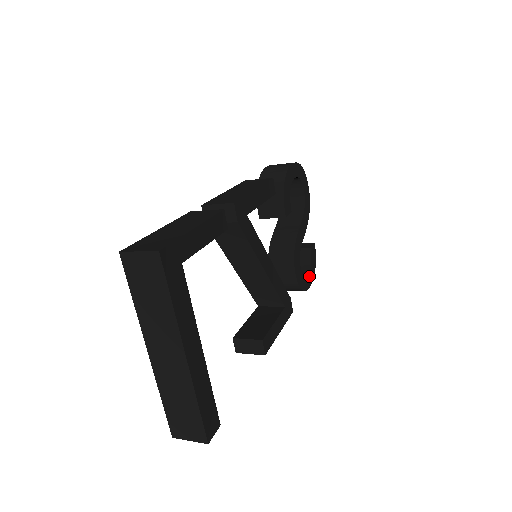
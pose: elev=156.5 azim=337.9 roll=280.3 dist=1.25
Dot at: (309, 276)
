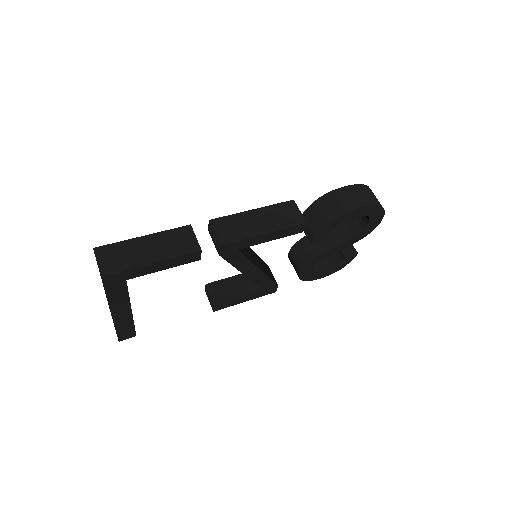
Dot at: (326, 272)
